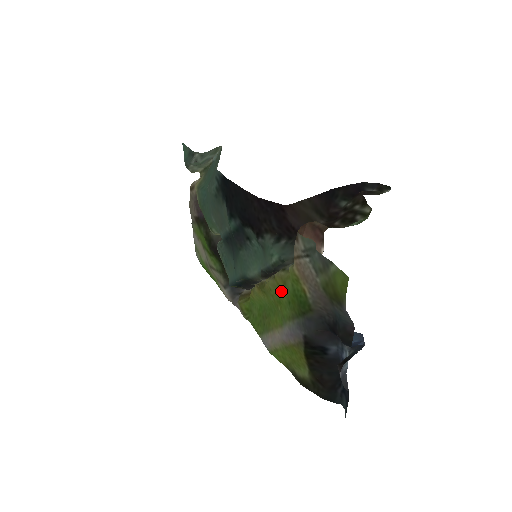
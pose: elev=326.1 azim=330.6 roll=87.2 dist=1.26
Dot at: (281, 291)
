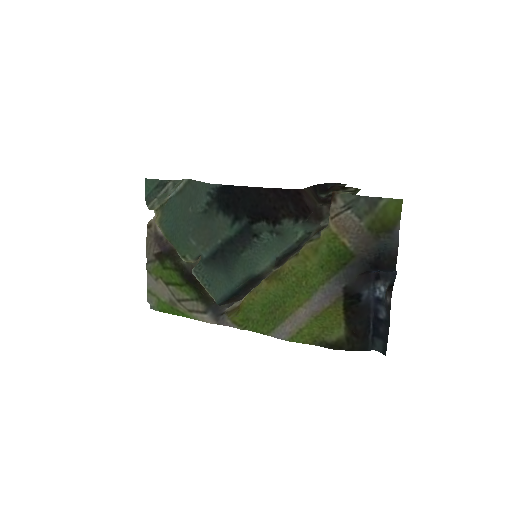
Dot at: (310, 262)
